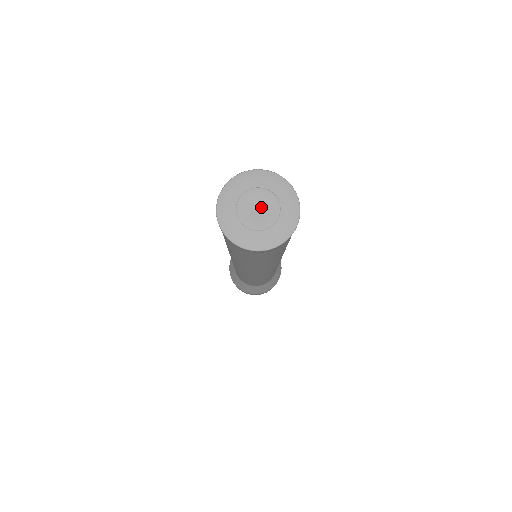
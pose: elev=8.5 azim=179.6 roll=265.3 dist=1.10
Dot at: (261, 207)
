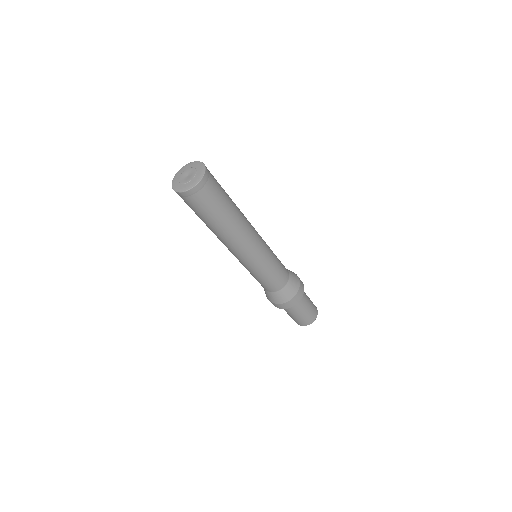
Dot at: (189, 175)
